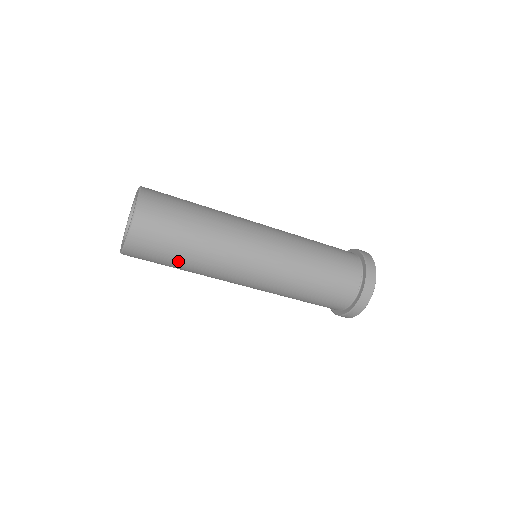
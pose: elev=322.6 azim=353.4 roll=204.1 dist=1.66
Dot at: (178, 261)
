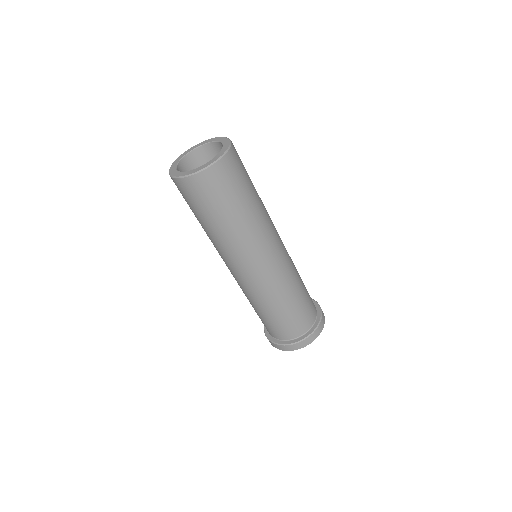
Dot at: occluded
